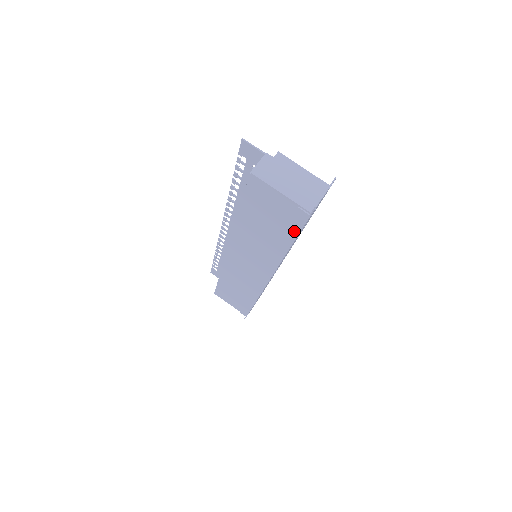
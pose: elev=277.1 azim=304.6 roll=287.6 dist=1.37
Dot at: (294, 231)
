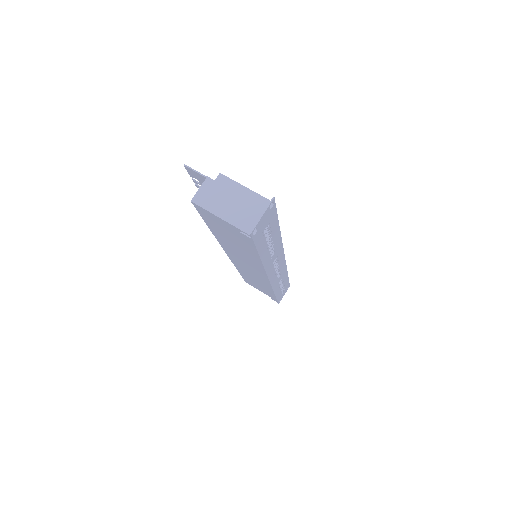
Dot at: (253, 249)
